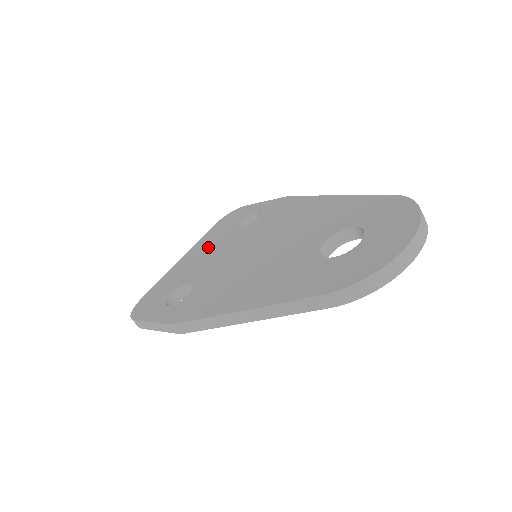
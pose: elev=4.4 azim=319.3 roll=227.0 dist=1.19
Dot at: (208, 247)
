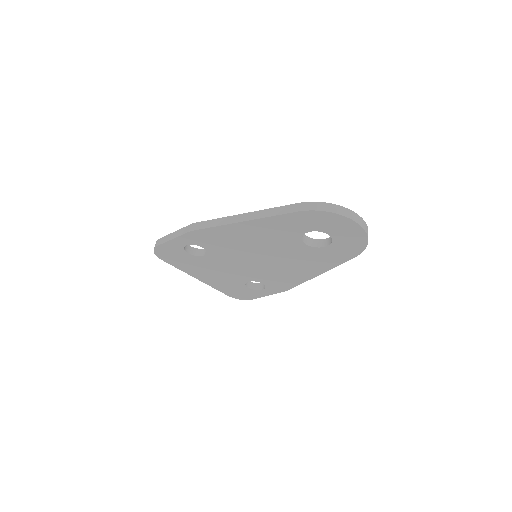
Dot at: occluded
